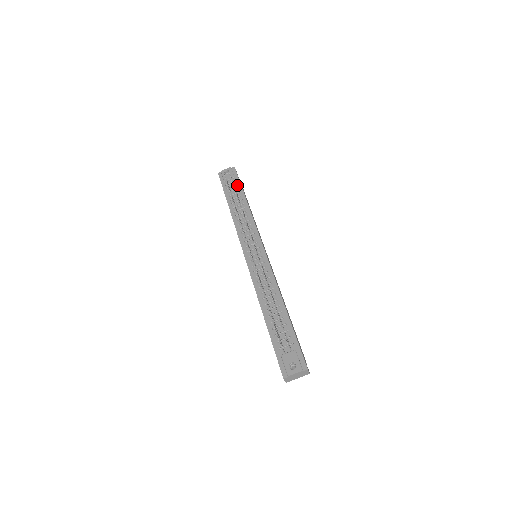
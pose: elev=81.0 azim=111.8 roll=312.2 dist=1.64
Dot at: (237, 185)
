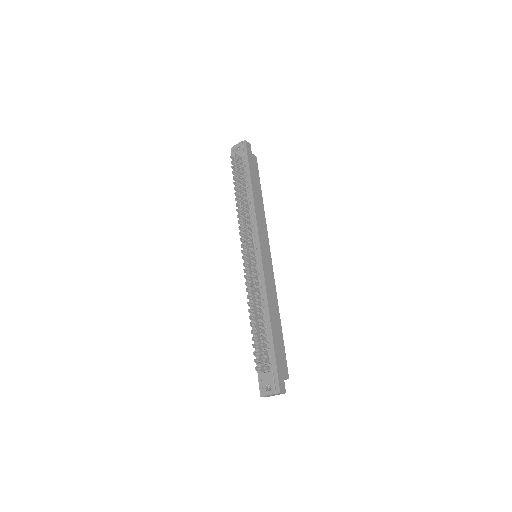
Dot at: (245, 166)
